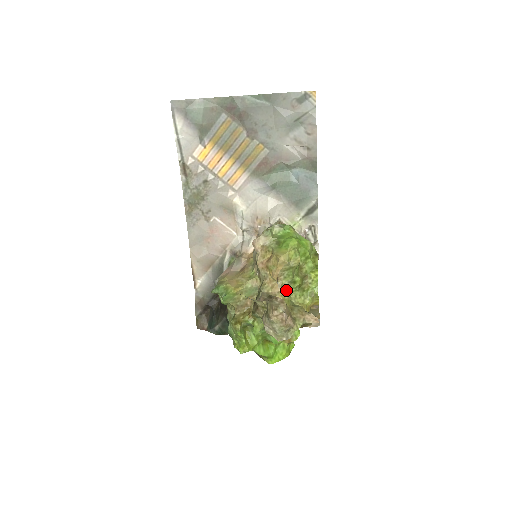
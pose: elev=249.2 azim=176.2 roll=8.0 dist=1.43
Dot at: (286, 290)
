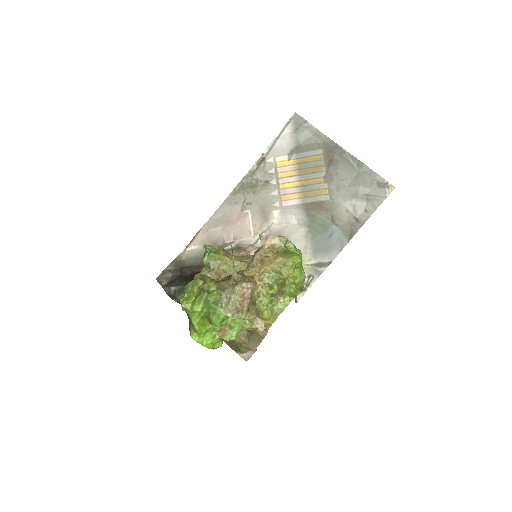
Dot at: (260, 288)
